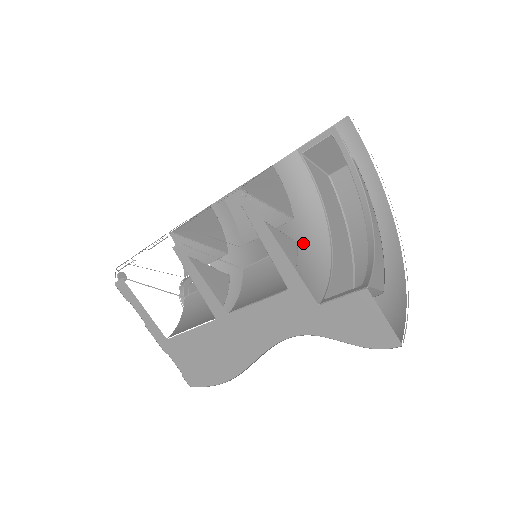
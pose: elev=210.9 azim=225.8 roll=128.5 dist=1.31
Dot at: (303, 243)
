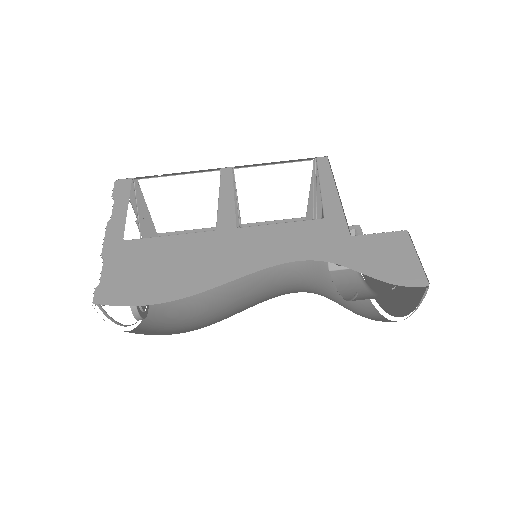
Dot at: (293, 287)
